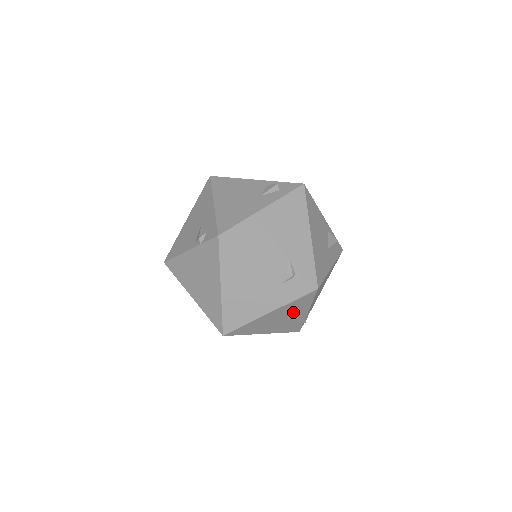
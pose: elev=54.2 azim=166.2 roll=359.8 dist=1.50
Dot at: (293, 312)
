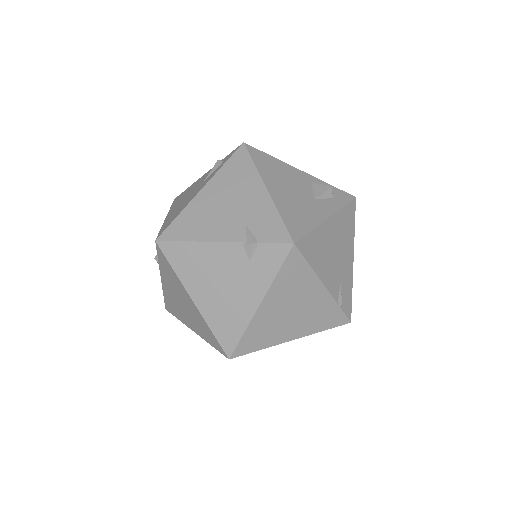
Dot at: (299, 293)
